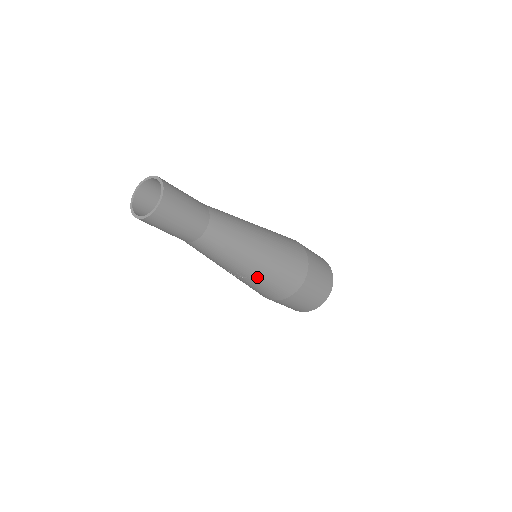
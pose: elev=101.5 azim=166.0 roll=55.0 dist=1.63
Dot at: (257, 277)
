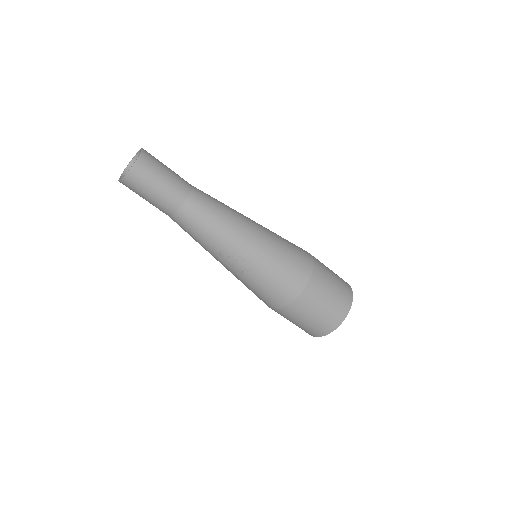
Dot at: (256, 260)
